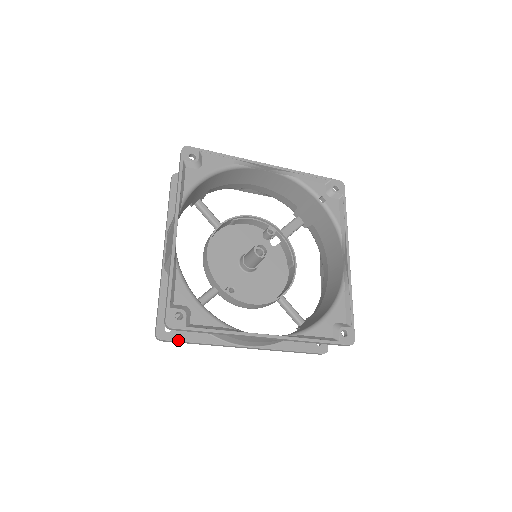
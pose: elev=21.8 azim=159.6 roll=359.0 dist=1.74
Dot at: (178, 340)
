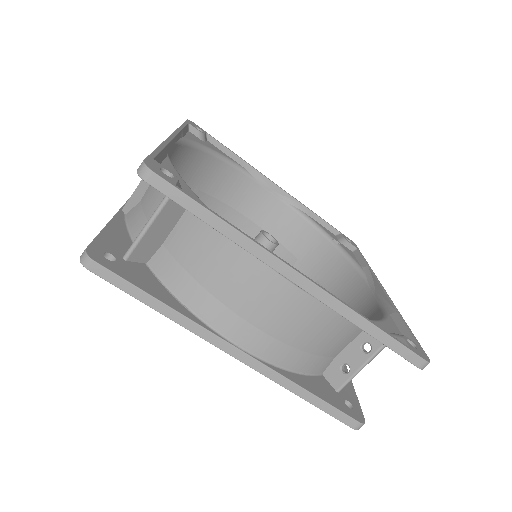
Dot at: (122, 276)
